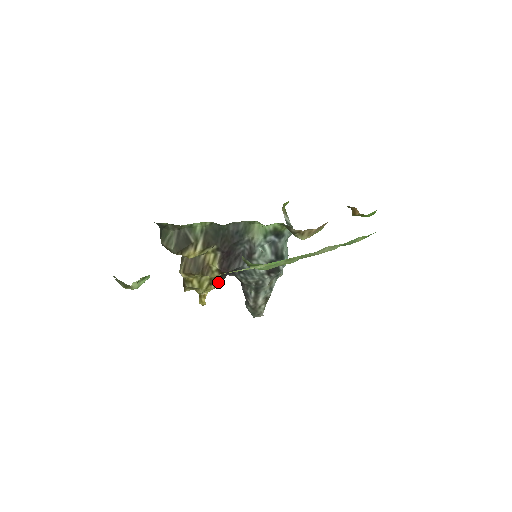
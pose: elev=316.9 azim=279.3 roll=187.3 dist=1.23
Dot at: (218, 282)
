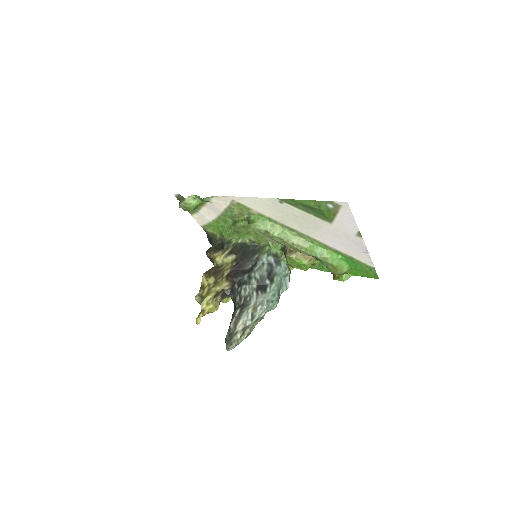
Dot at: (220, 295)
